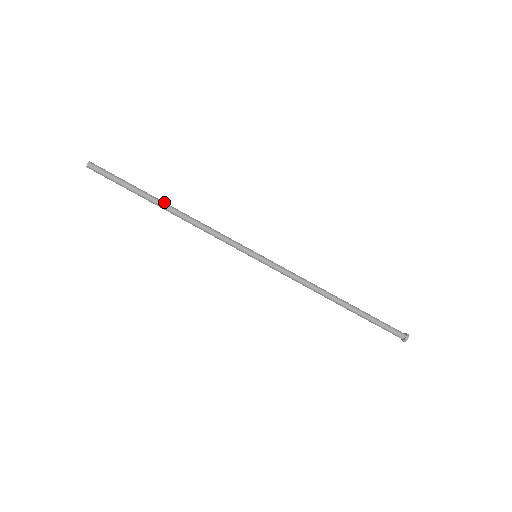
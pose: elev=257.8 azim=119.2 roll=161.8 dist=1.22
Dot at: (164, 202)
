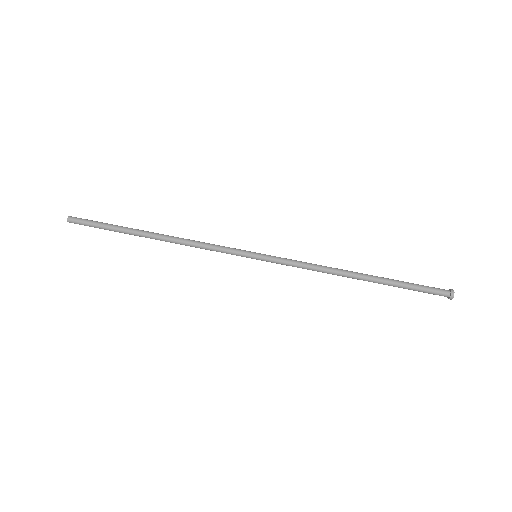
Dot at: (148, 232)
